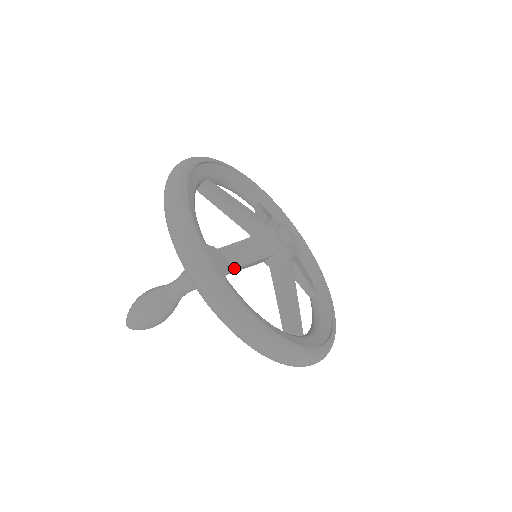
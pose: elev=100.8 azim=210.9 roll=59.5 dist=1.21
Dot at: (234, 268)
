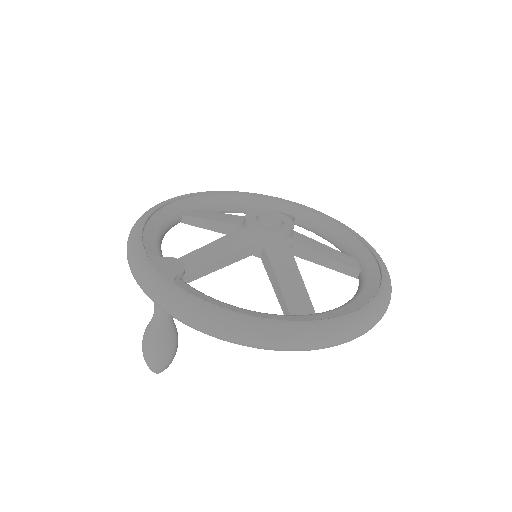
Dot at: (197, 269)
